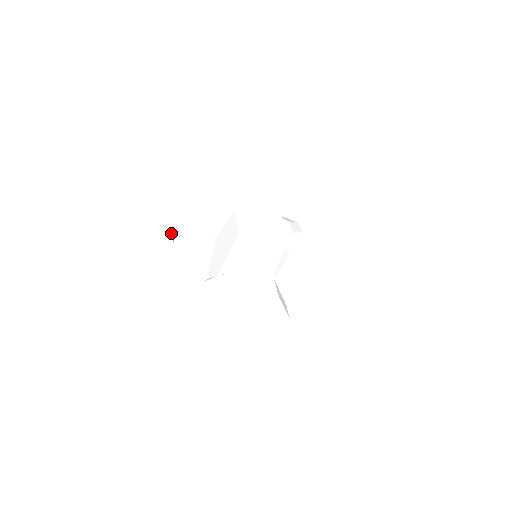
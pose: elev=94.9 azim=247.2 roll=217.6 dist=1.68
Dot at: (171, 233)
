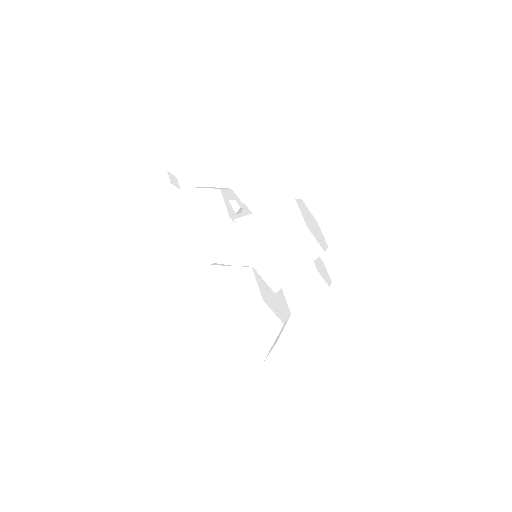
Dot at: (178, 184)
